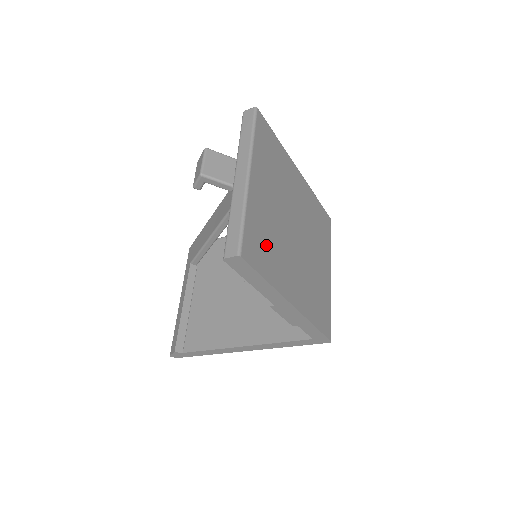
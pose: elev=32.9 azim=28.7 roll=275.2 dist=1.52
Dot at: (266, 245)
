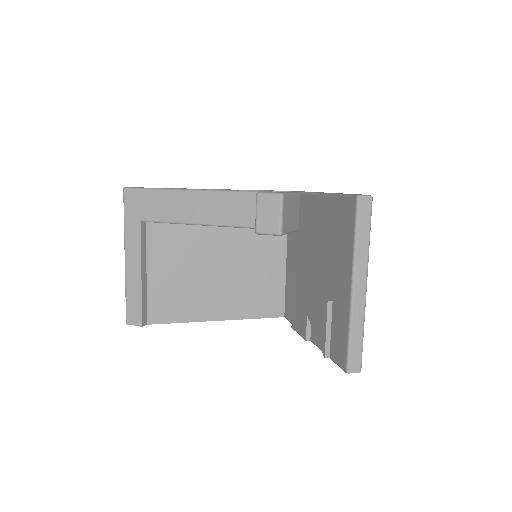
Dot at: occluded
